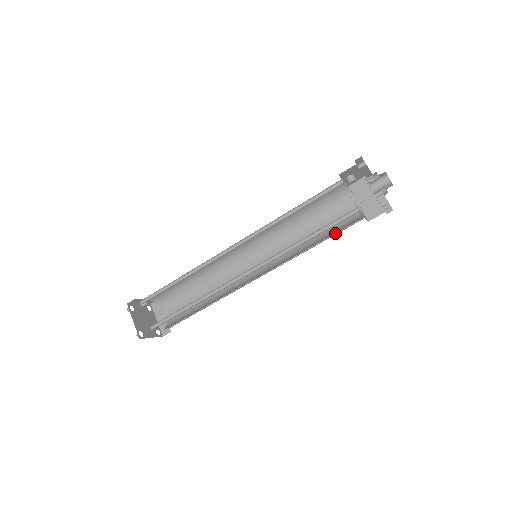
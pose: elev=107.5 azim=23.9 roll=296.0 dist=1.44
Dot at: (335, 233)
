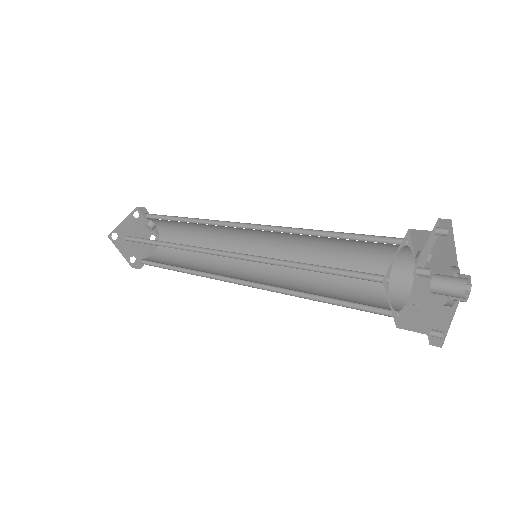
Dot at: (349, 306)
